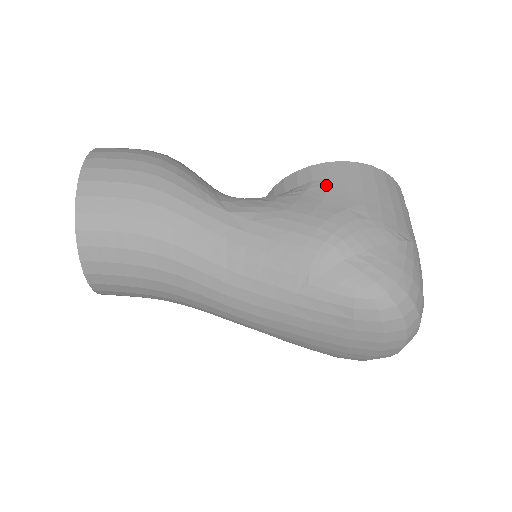
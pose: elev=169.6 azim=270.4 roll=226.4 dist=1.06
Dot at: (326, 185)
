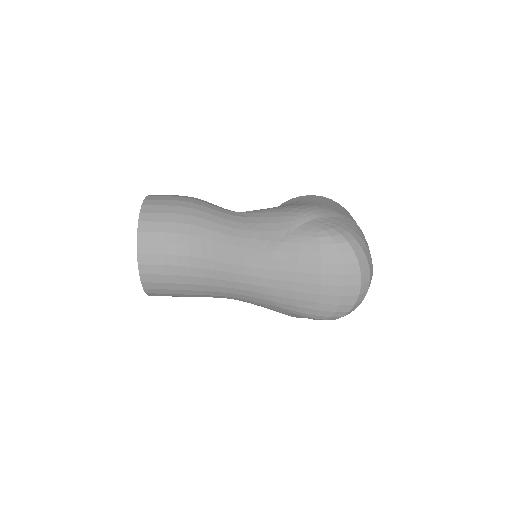
Dot at: (300, 200)
